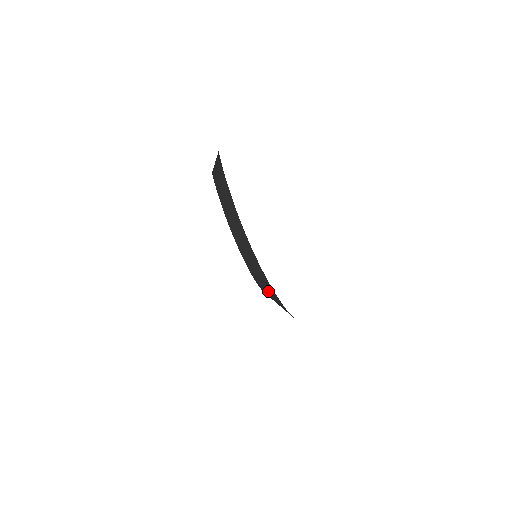
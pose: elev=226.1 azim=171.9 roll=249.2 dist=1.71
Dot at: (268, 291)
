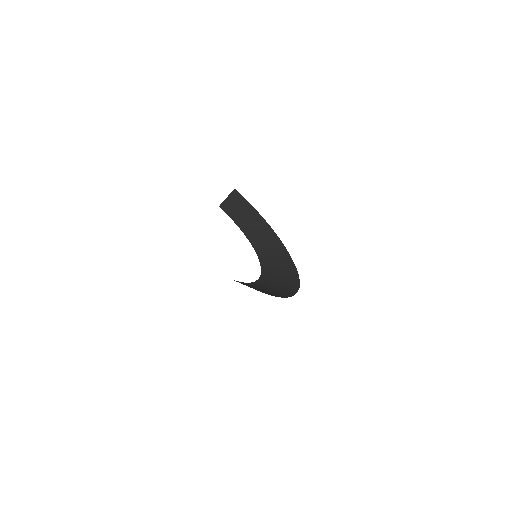
Dot at: (277, 286)
